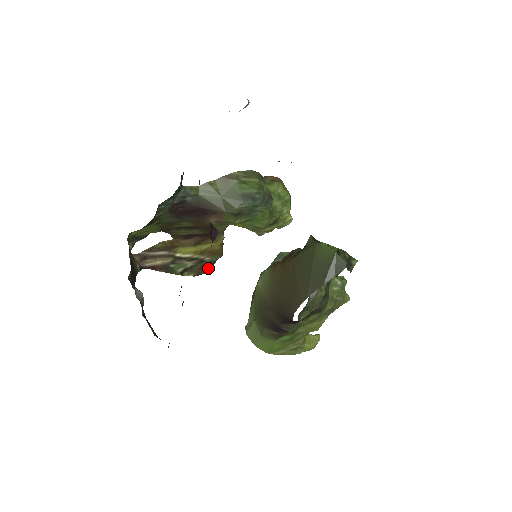
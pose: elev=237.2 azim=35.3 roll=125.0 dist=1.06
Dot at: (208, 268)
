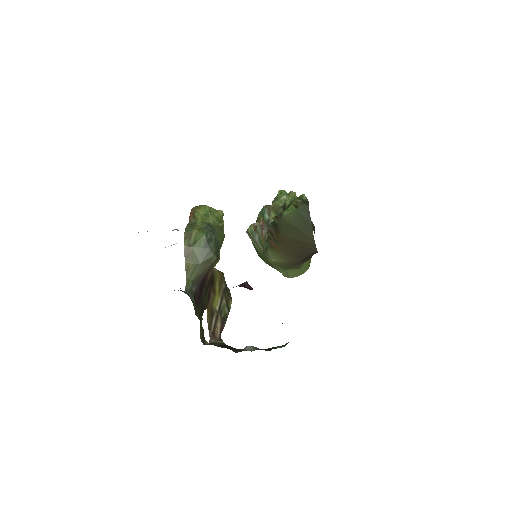
Dot at: (227, 287)
